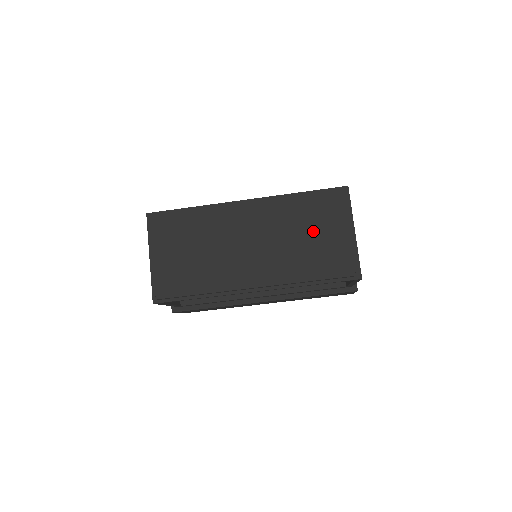
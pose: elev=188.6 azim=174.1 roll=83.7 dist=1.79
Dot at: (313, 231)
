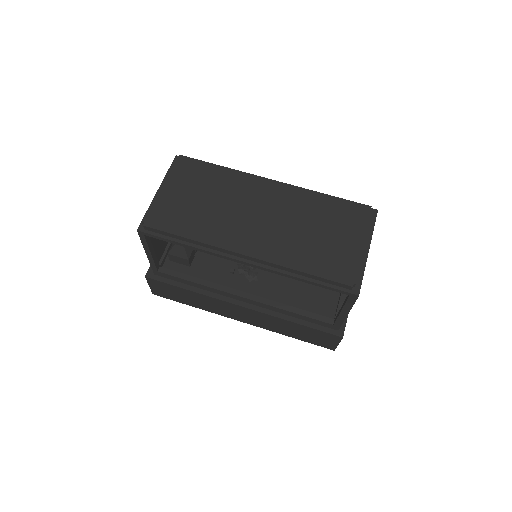
Dot at: (328, 230)
